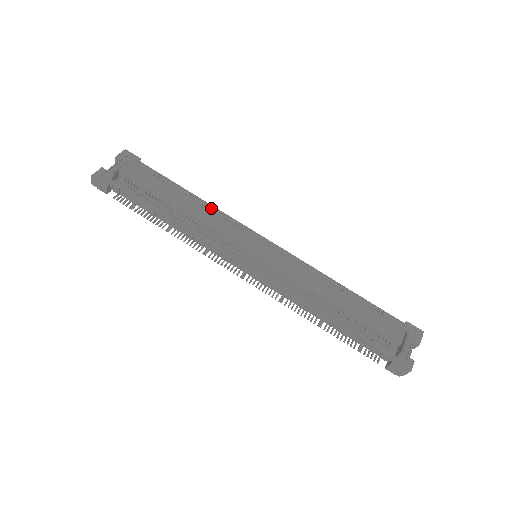
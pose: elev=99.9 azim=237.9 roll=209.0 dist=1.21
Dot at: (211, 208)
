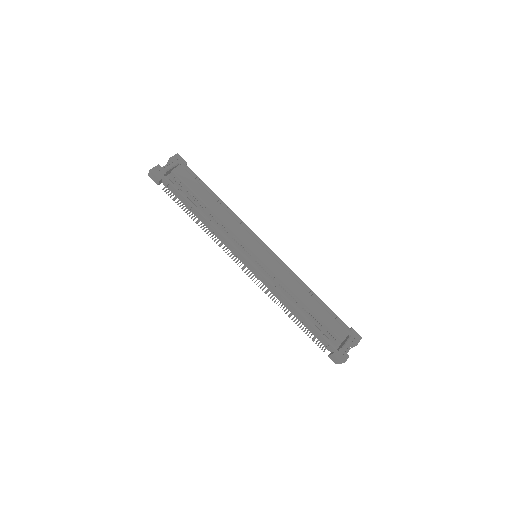
Dot at: (231, 213)
